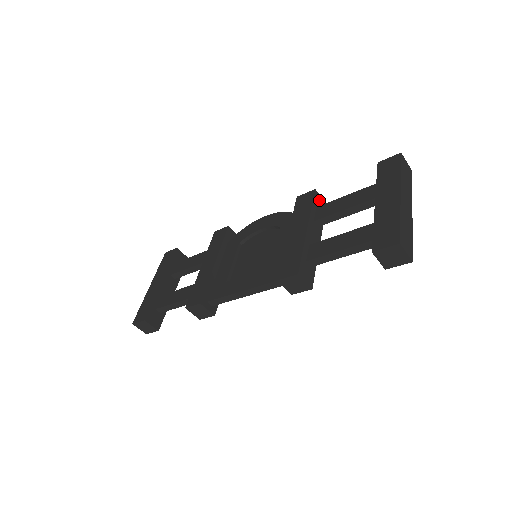
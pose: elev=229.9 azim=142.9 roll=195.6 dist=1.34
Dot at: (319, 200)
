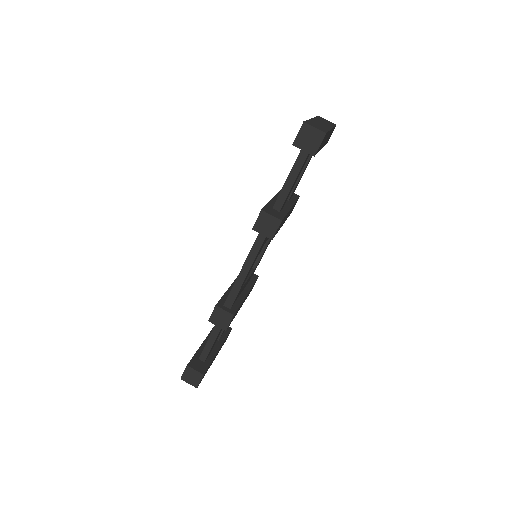
Dot at: occluded
